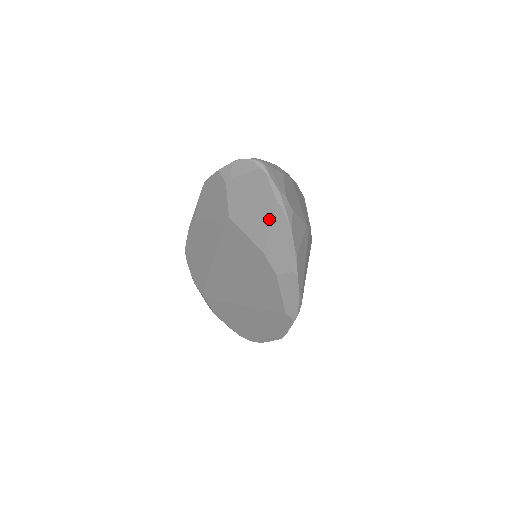
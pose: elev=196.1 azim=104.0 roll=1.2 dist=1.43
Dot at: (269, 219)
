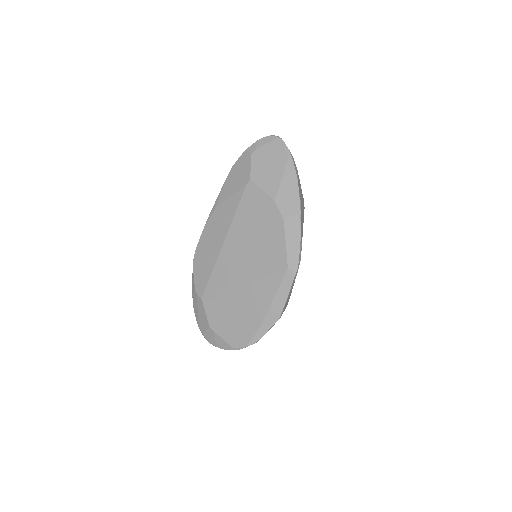
Dot at: (281, 172)
